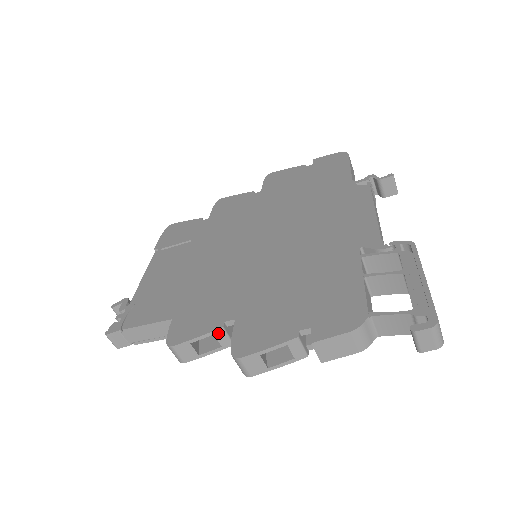
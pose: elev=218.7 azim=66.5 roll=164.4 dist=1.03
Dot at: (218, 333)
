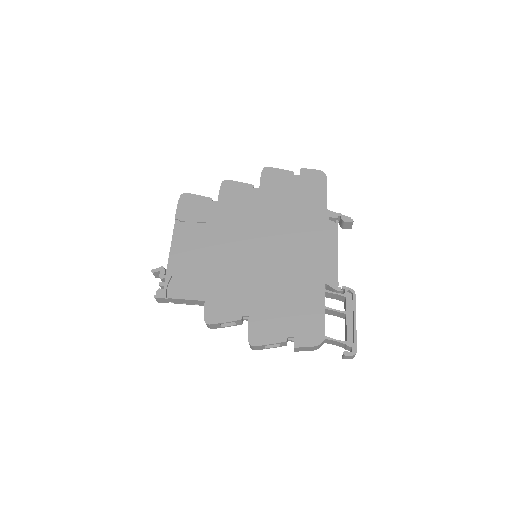
Dot at: (237, 321)
